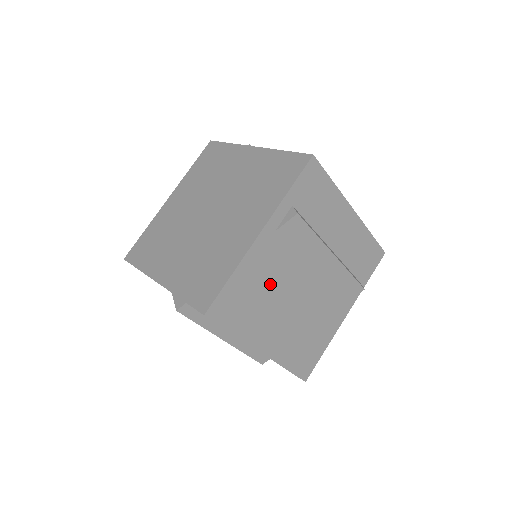
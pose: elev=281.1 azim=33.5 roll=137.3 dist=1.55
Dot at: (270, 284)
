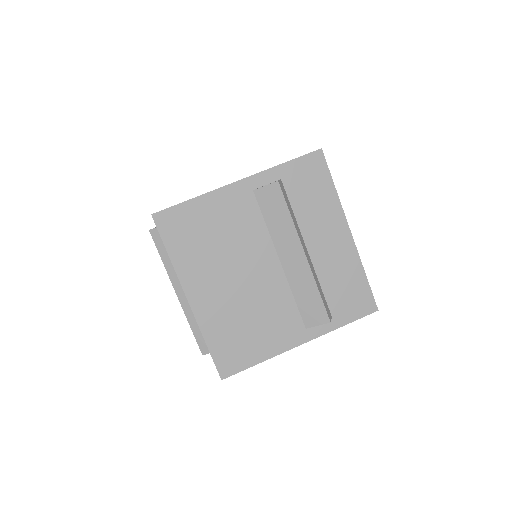
Dot at: (227, 237)
